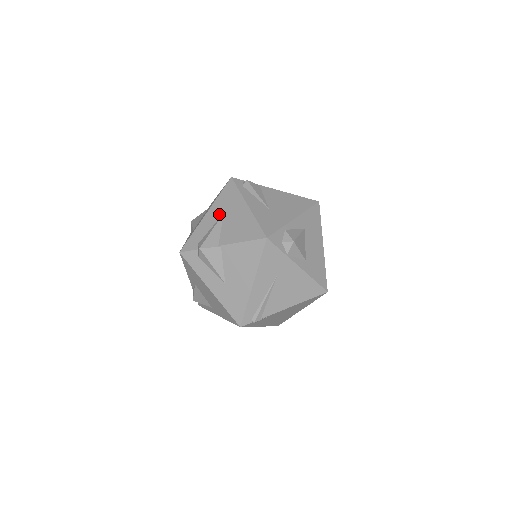
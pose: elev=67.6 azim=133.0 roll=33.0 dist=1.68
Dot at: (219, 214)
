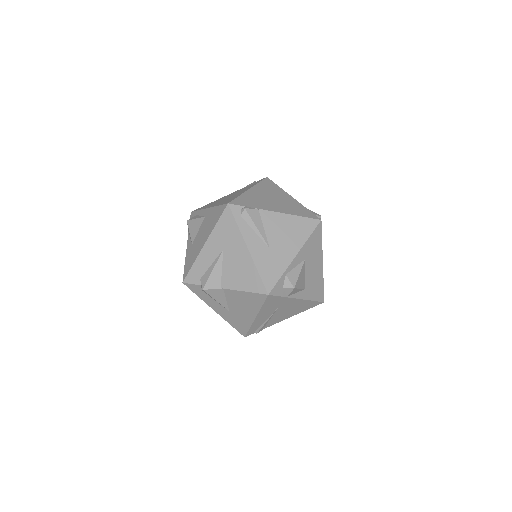
Dot at: (218, 250)
